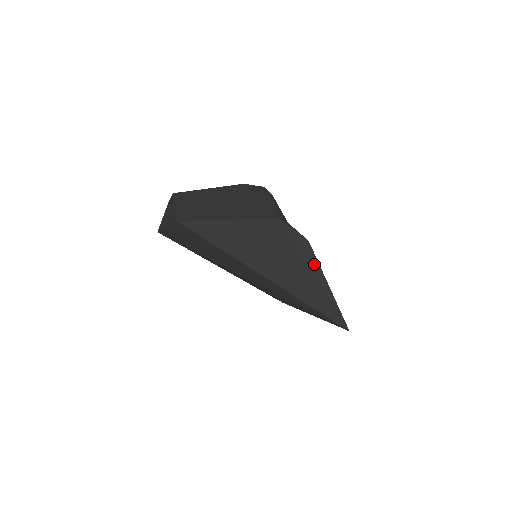
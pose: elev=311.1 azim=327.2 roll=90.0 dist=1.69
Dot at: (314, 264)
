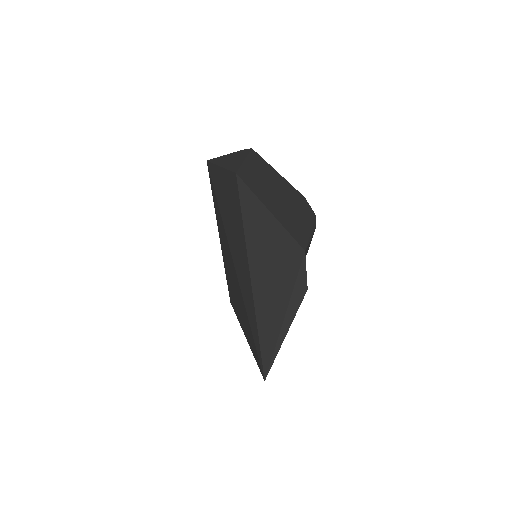
Dot at: (293, 309)
